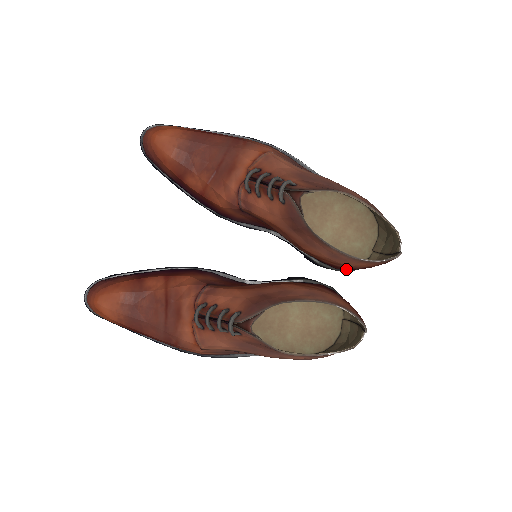
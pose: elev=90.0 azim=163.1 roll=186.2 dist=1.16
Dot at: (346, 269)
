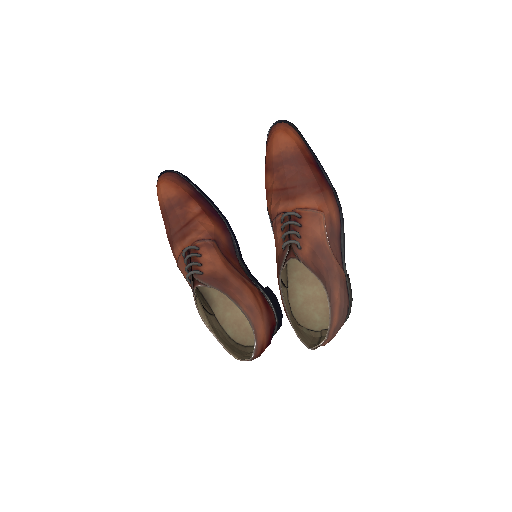
Dot at: (294, 321)
